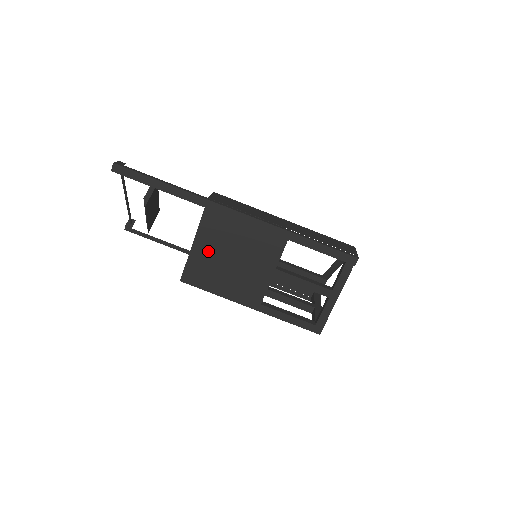
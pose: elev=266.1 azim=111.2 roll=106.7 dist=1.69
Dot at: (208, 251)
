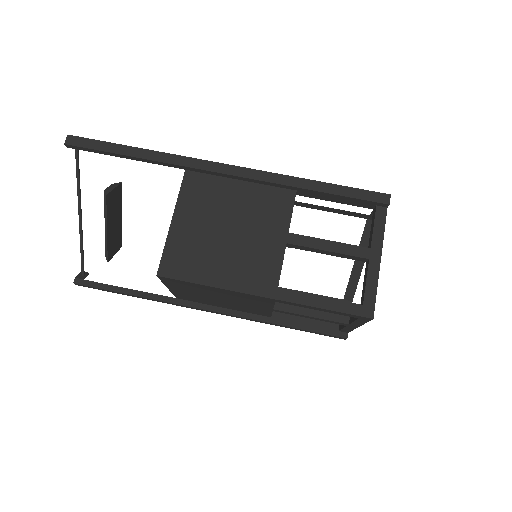
Dot at: (194, 225)
